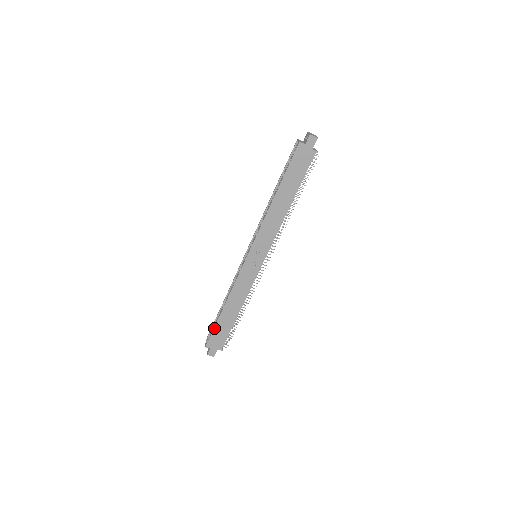
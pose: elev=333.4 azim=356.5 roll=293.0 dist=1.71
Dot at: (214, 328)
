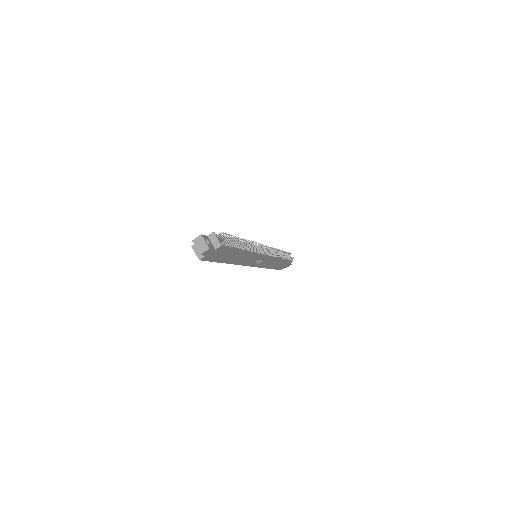
Dot at: (275, 269)
